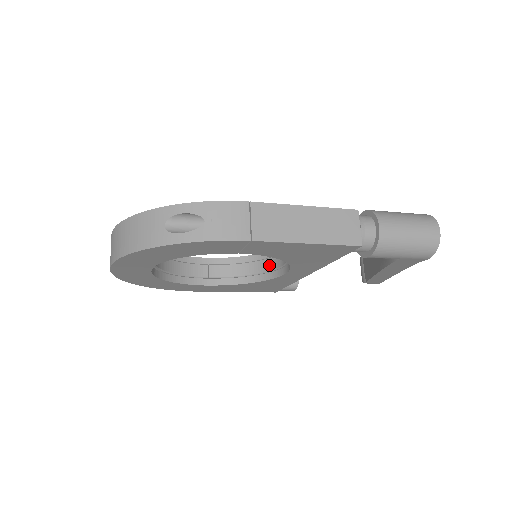
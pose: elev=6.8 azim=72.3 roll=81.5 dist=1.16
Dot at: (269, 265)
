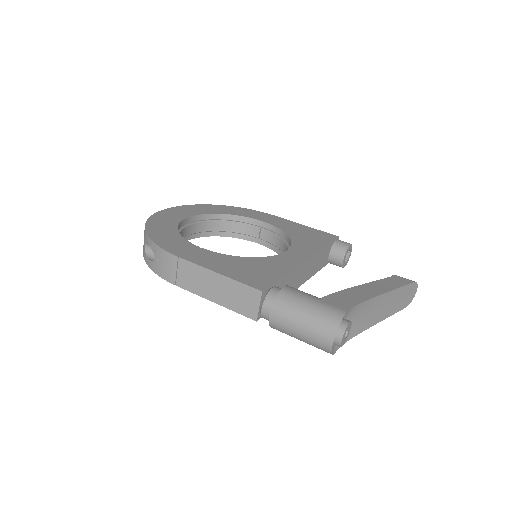
Dot at: occluded
